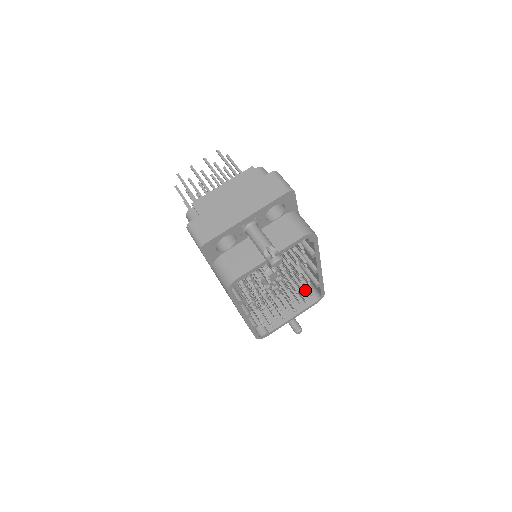
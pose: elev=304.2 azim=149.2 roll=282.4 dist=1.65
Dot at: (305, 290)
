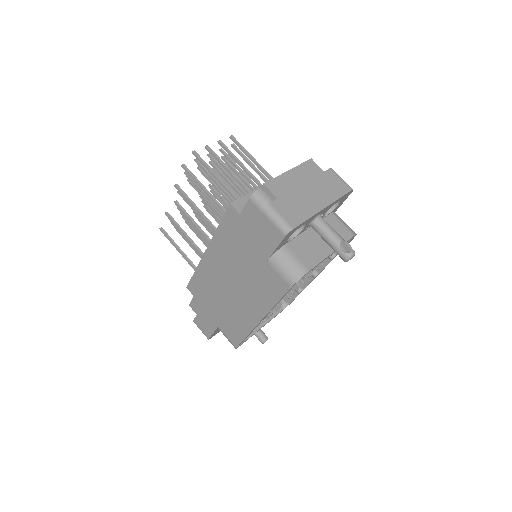
Dot at: occluded
